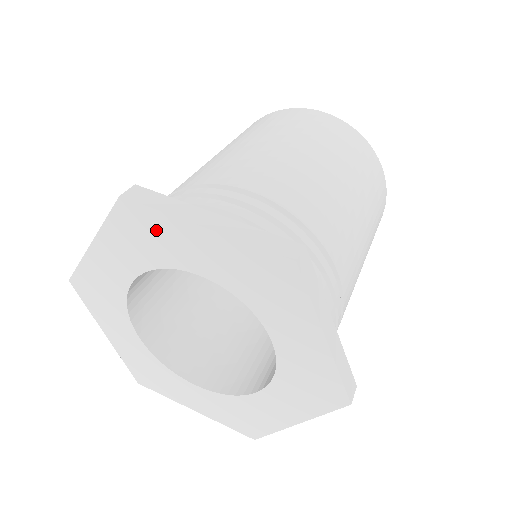
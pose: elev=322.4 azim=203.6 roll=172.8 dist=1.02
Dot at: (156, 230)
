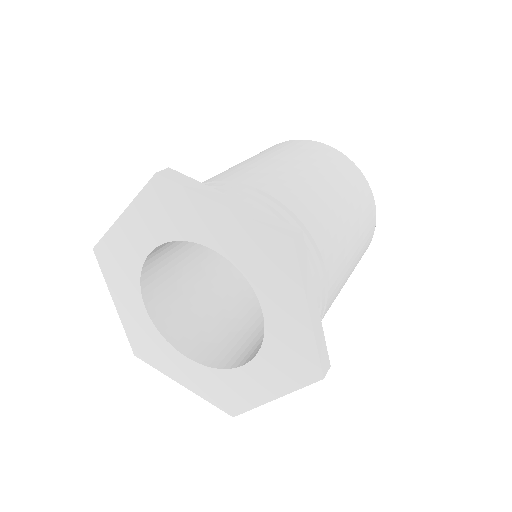
Dot at: (181, 205)
